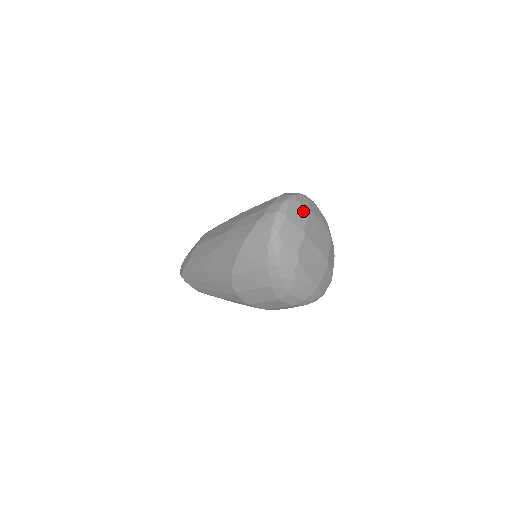
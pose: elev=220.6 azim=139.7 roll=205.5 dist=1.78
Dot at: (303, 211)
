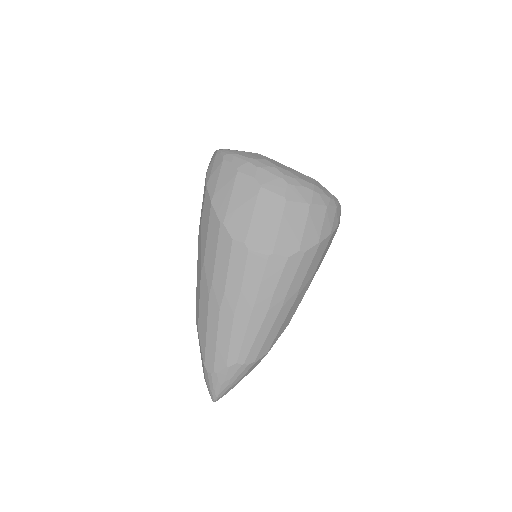
Dot at: occluded
